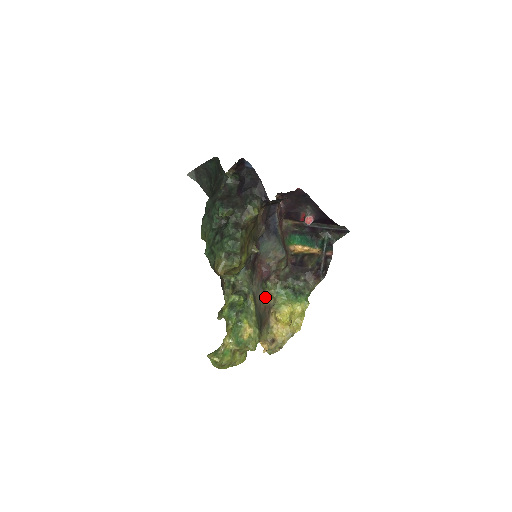
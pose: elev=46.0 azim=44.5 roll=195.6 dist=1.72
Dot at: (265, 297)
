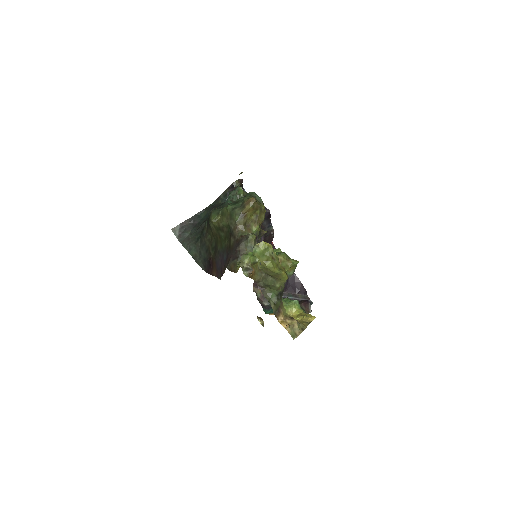
Dot at: occluded
